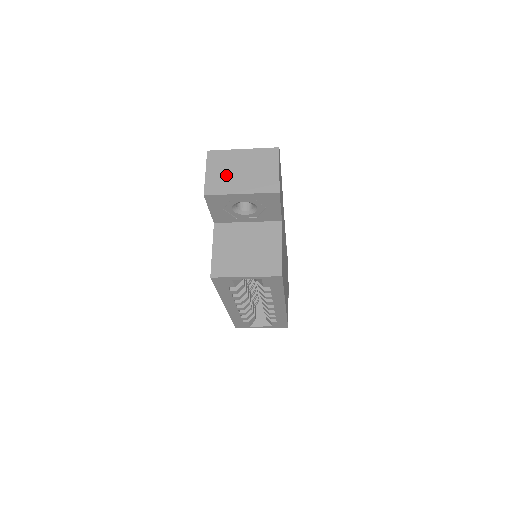
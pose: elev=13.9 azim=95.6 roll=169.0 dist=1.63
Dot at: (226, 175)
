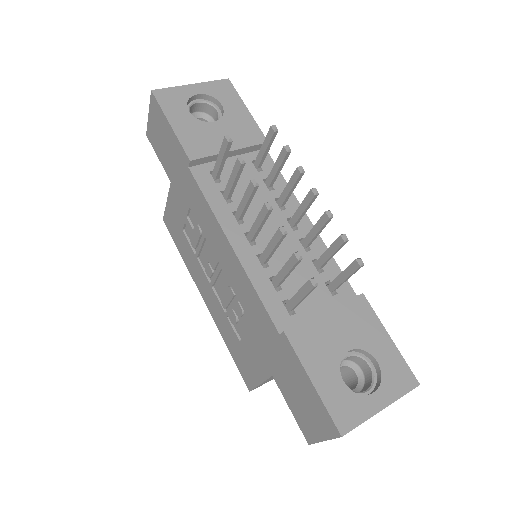
Dot at: occluded
